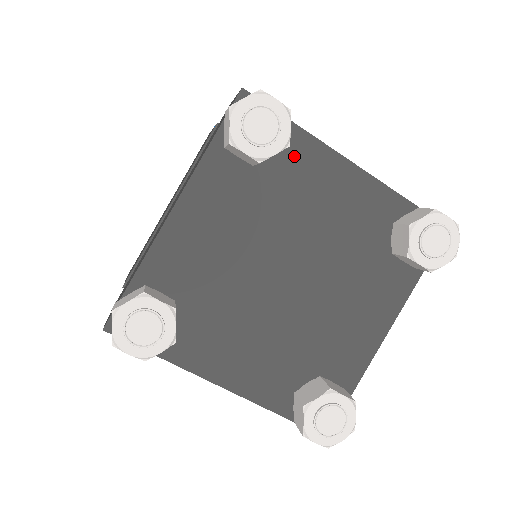
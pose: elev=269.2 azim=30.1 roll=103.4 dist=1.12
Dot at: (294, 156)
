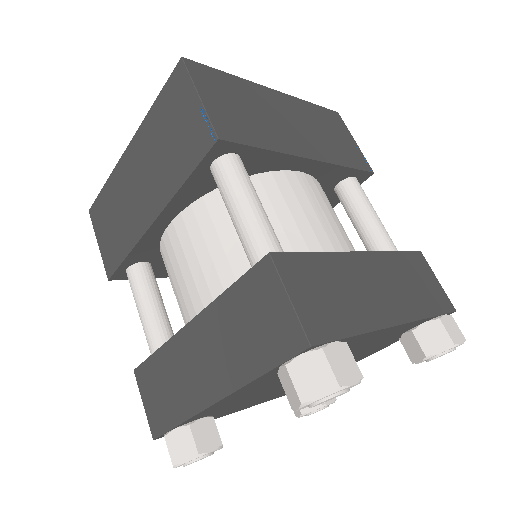
Dot at: occluded
